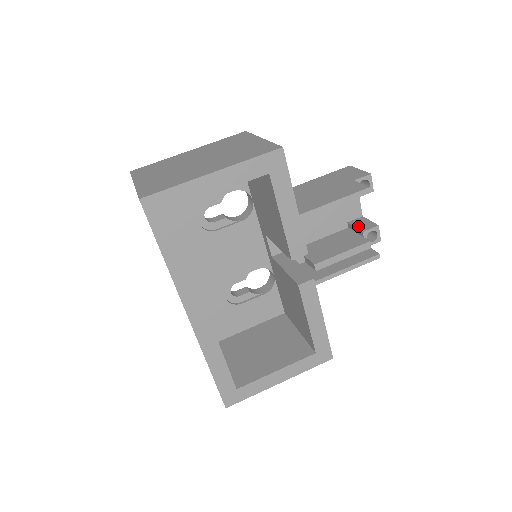
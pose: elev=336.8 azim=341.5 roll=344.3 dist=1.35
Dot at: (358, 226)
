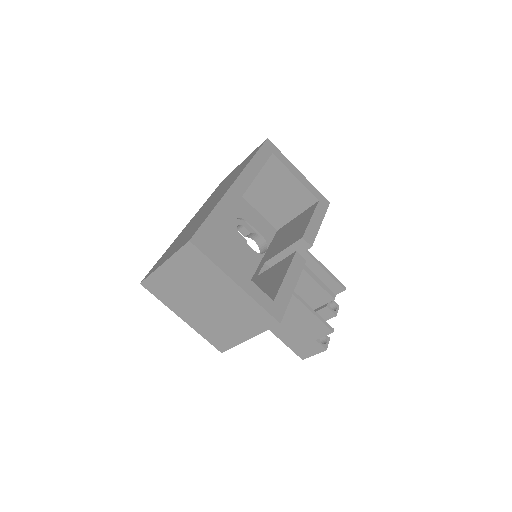
Dot at: occluded
